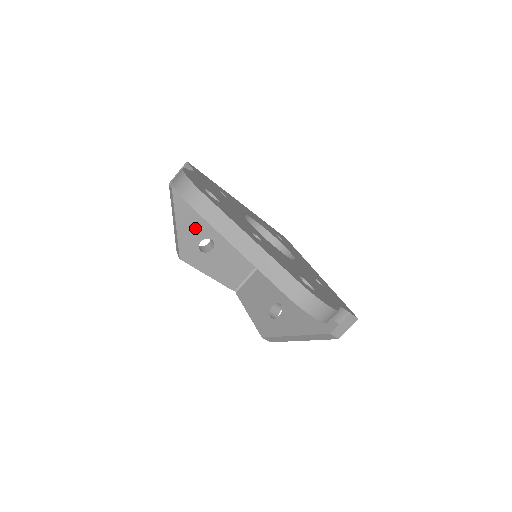
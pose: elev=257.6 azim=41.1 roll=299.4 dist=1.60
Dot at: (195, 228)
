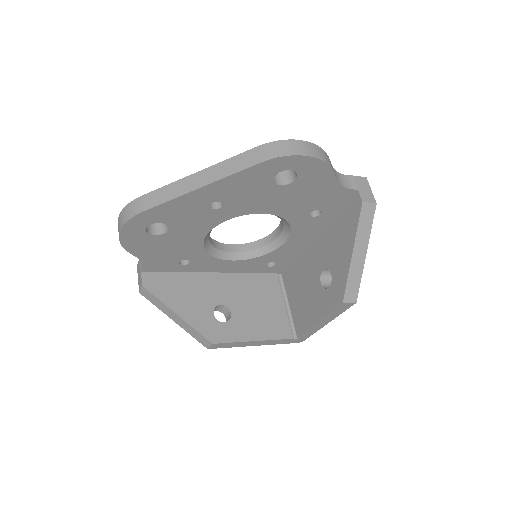
Dot at: (196, 305)
